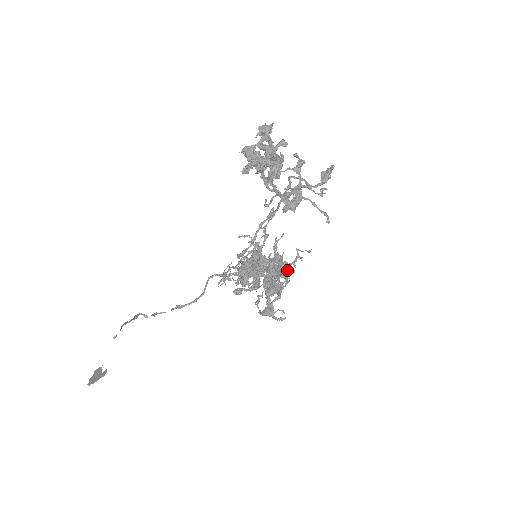
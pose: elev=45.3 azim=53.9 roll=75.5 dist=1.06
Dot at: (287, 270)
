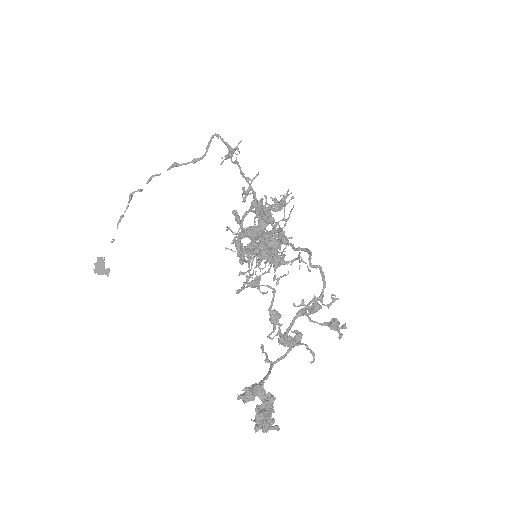
Dot at: (284, 257)
